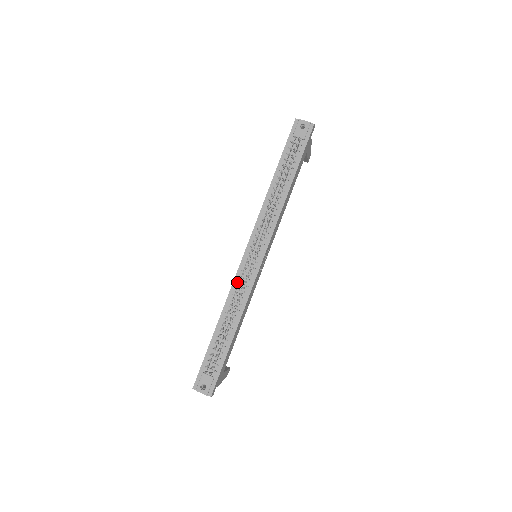
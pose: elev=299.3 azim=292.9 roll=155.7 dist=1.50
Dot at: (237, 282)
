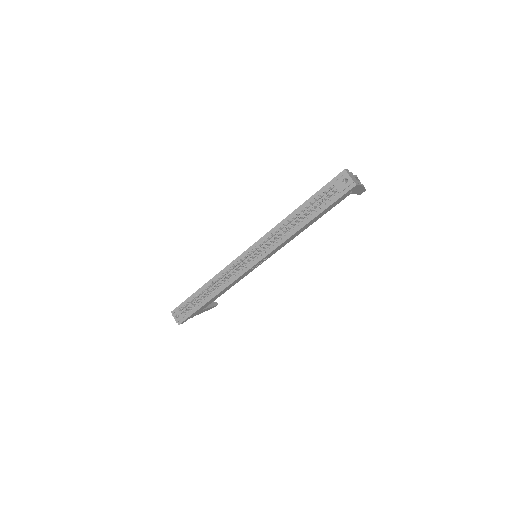
Dot at: (230, 268)
